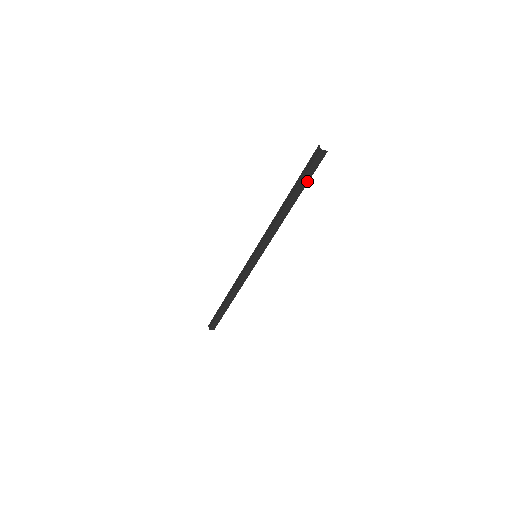
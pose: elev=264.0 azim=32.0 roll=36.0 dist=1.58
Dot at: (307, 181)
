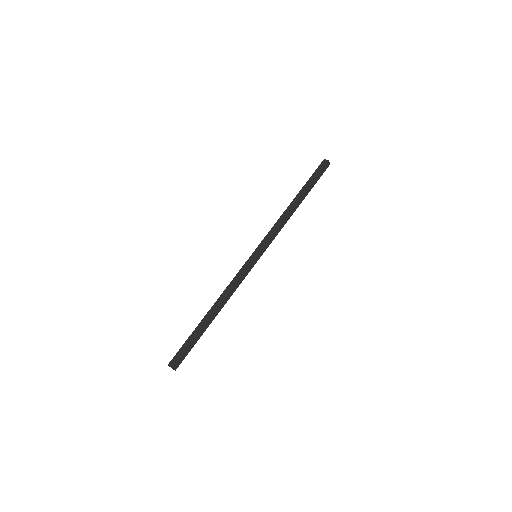
Dot at: occluded
